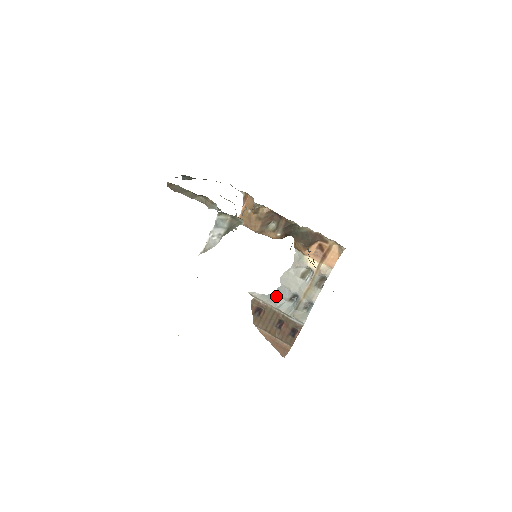
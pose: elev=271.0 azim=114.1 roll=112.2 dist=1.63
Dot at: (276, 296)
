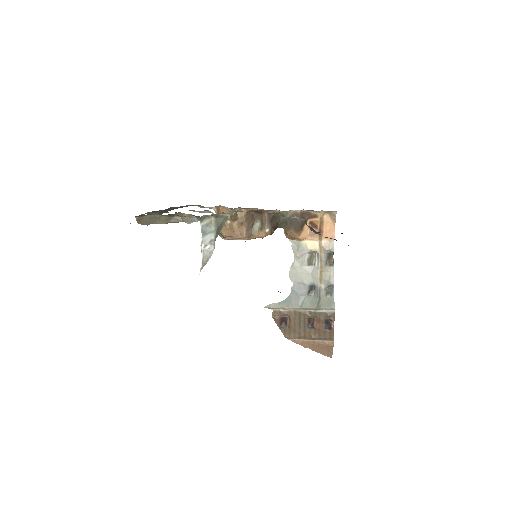
Dot at: (293, 297)
